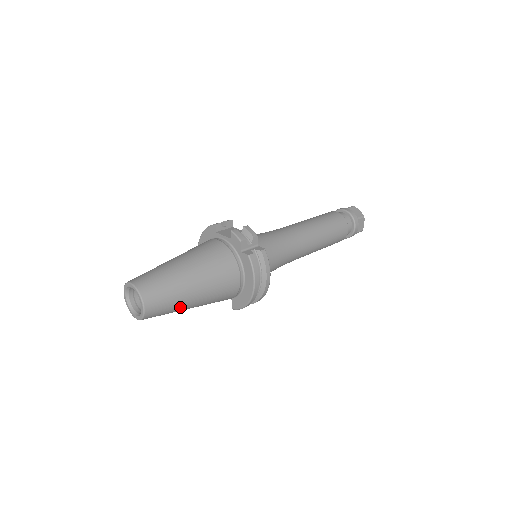
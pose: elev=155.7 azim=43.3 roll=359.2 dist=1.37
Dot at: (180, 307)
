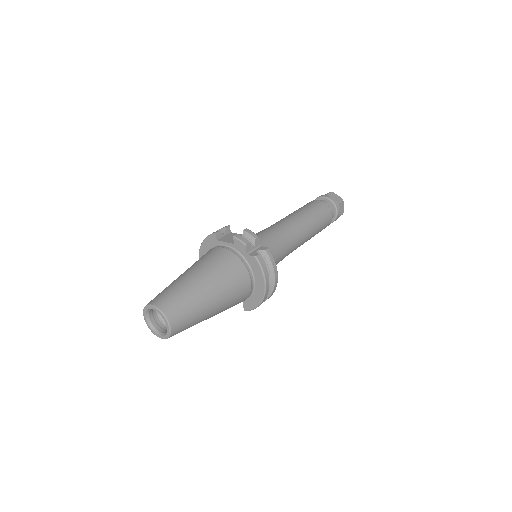
Dot at: (201, 319)
